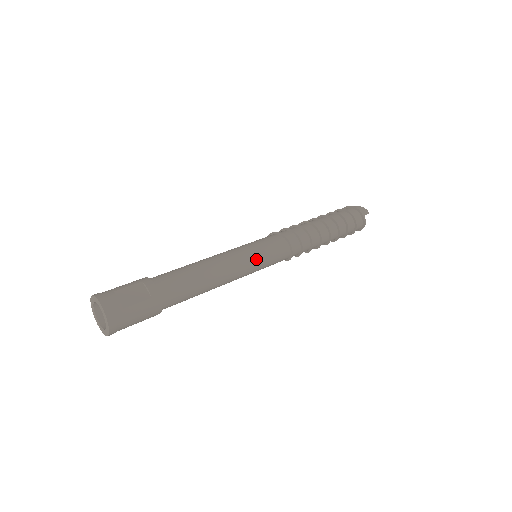
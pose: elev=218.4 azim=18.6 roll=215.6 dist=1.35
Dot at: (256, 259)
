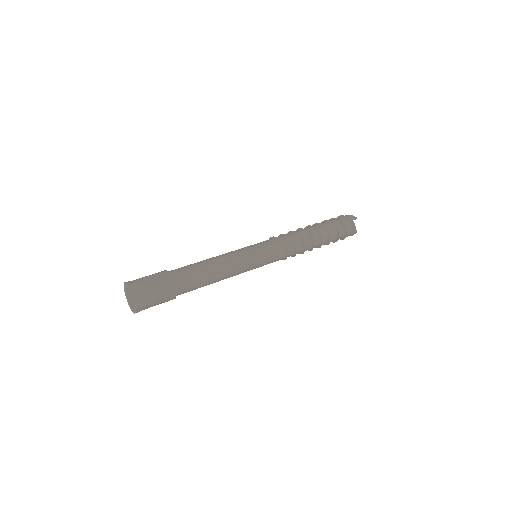
Dot at: (253, 255)
